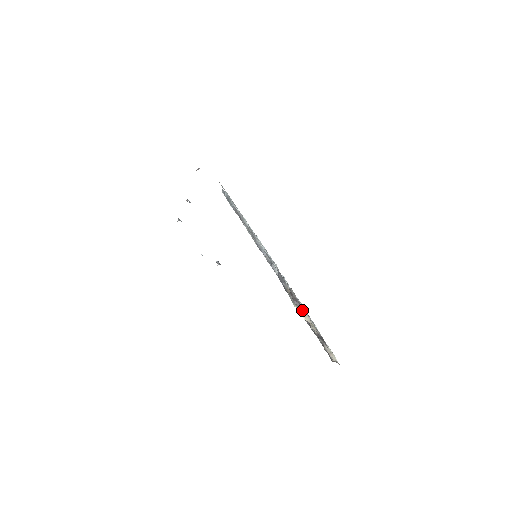
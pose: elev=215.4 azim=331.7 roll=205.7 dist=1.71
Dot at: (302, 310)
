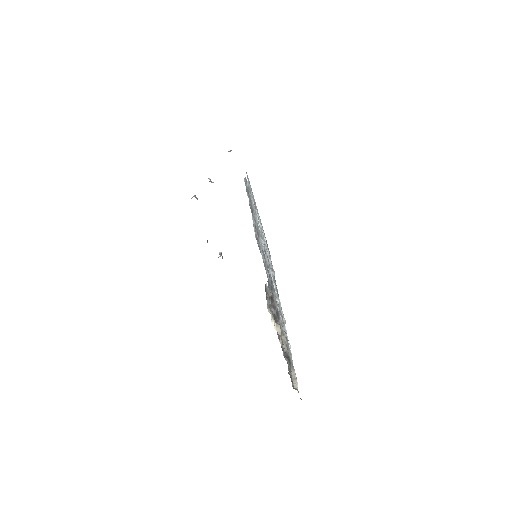
Dot at: (276, 319)
